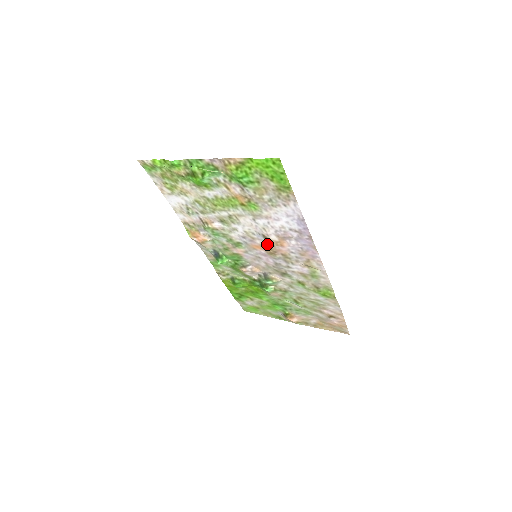
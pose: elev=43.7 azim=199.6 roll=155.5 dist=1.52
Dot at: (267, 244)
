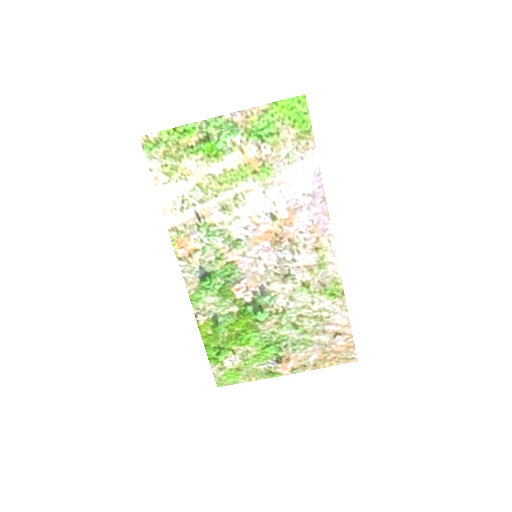
Dot at: (273, 228)
